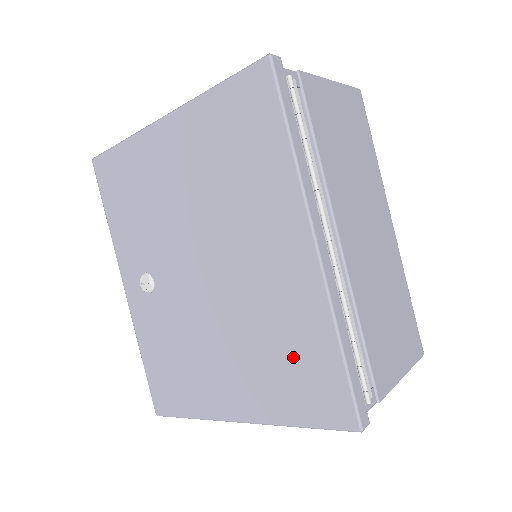
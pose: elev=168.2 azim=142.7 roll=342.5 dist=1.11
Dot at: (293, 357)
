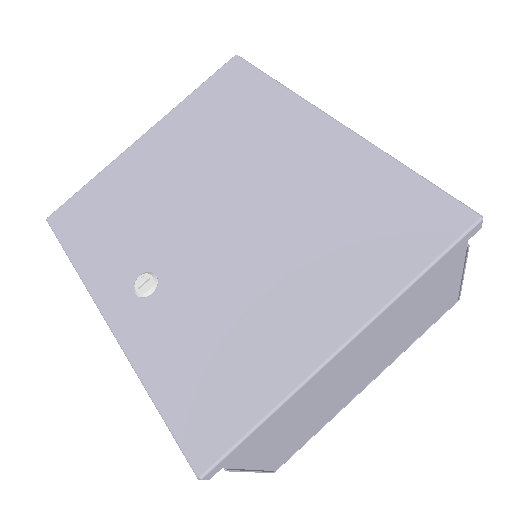
Dot at: (367, 211)
